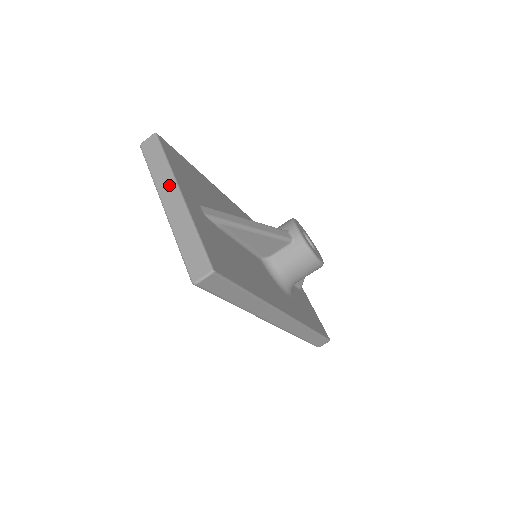
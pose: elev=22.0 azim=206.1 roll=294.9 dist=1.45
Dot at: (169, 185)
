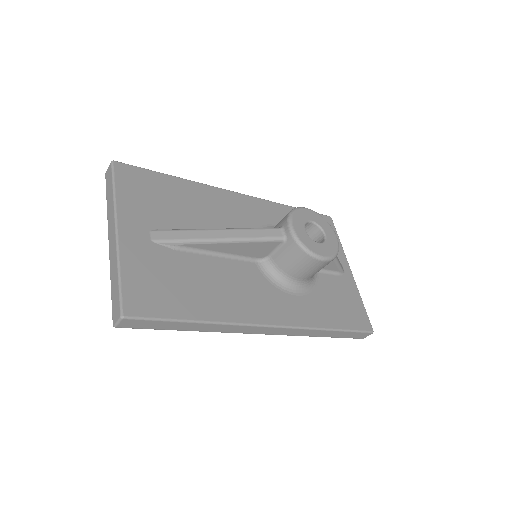
Dot at: (112, 220)
